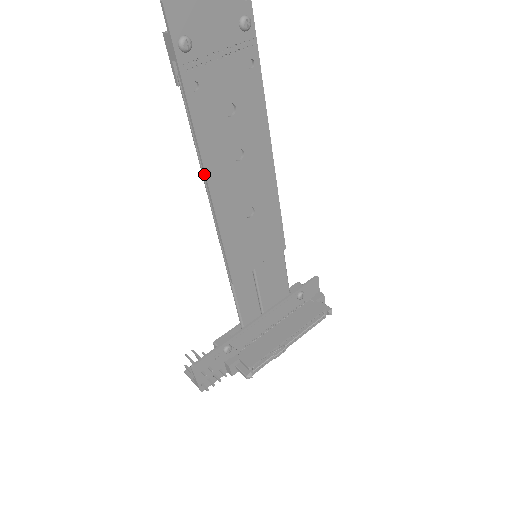
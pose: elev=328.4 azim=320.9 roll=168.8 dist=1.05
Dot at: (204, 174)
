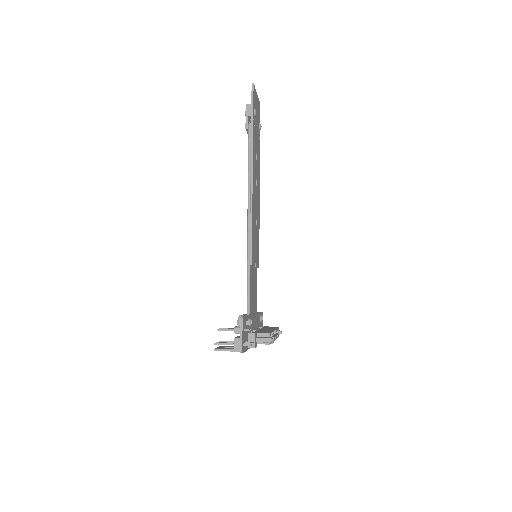
Dot at: (251, 178)
